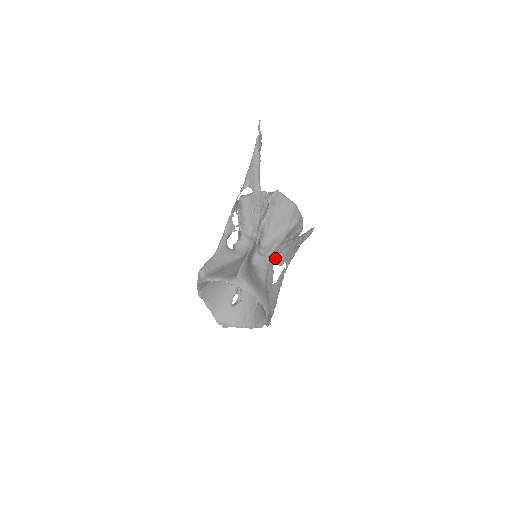
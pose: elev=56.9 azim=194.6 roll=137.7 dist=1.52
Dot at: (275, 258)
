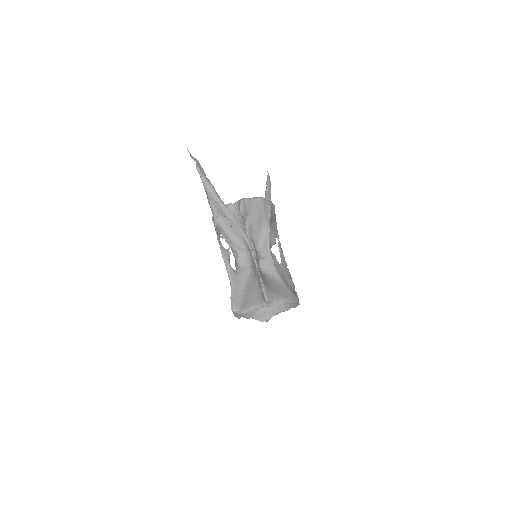
Dot at: occluded
